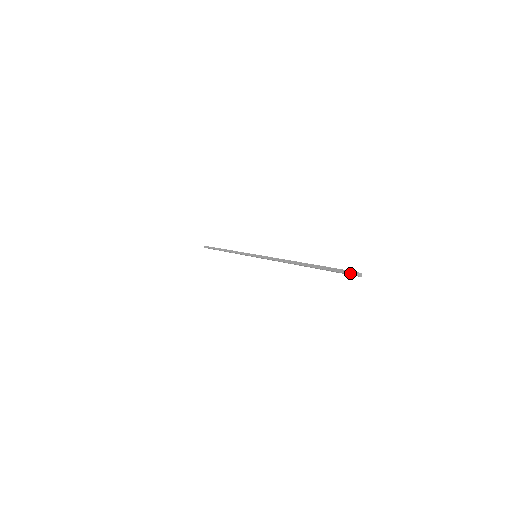
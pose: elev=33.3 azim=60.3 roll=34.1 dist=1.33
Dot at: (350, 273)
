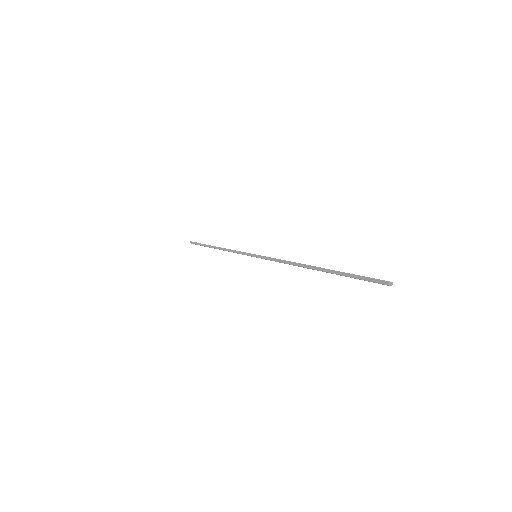
Dot at: (379, 282)
